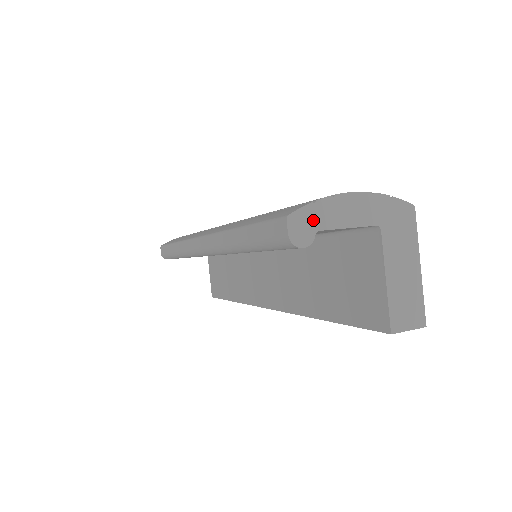
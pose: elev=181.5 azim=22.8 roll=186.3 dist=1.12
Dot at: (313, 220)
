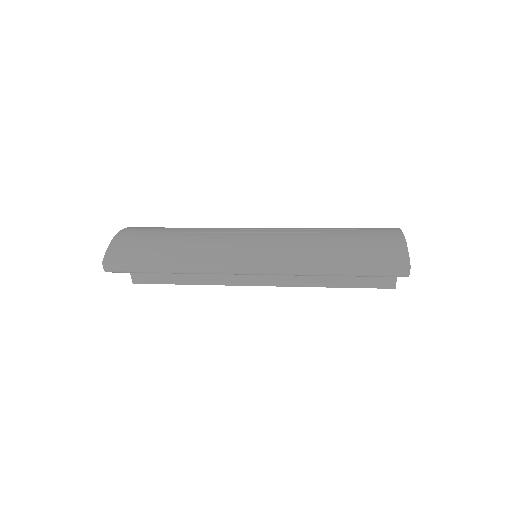
Dot at: occluded
